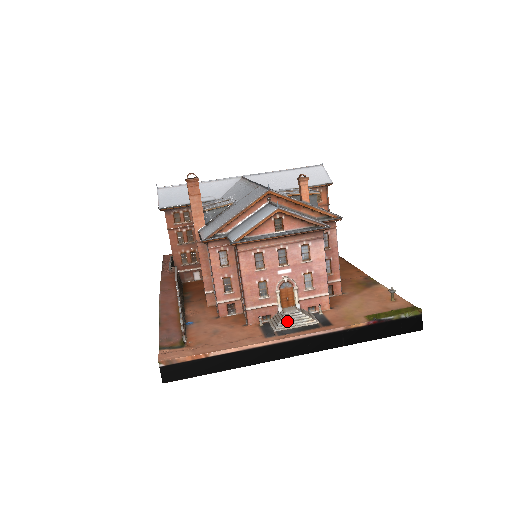
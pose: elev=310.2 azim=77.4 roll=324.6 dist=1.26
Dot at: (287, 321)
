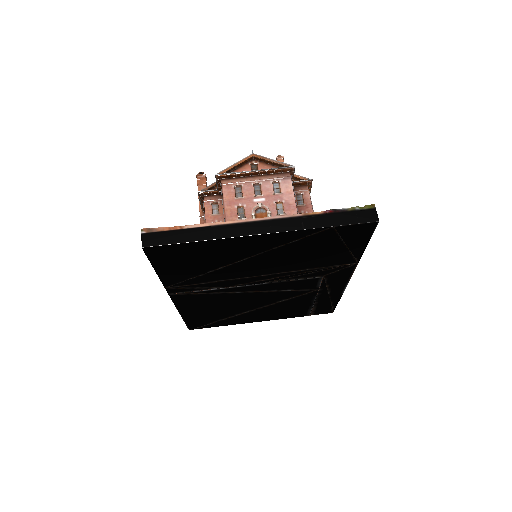
Dot at: occluded
